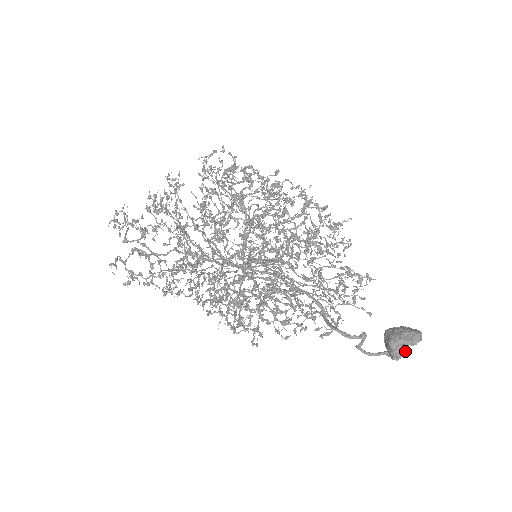
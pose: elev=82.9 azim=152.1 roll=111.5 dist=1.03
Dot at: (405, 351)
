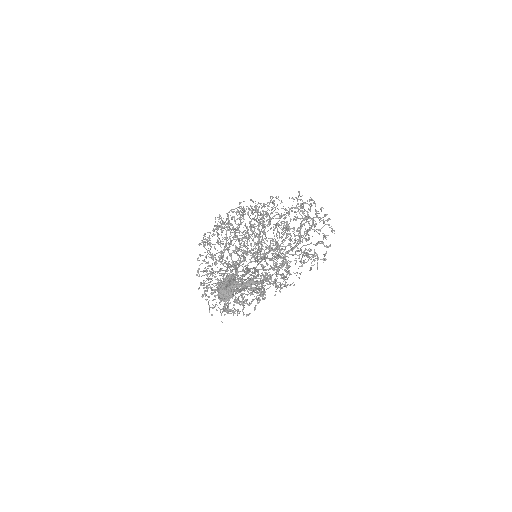
Dot at: (226, 293)
